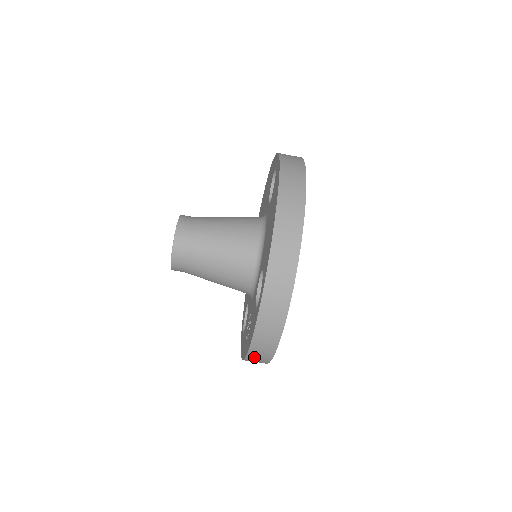
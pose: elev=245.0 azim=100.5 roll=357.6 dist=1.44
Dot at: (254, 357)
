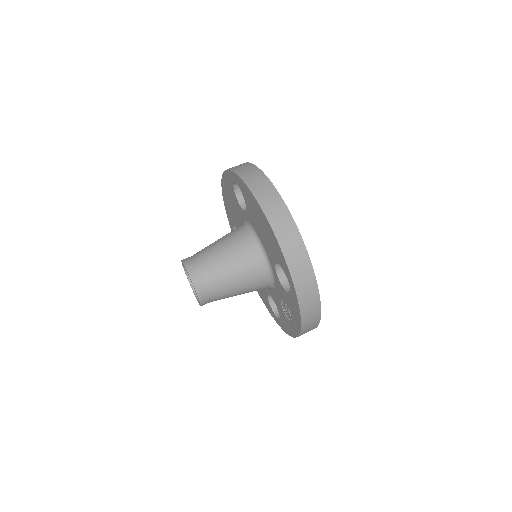
Dot at: (306, 329)
